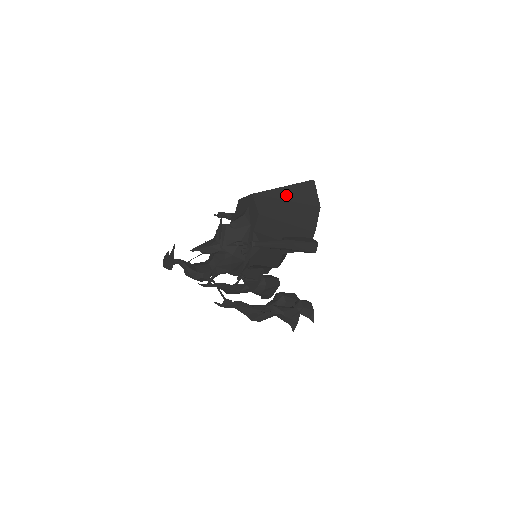
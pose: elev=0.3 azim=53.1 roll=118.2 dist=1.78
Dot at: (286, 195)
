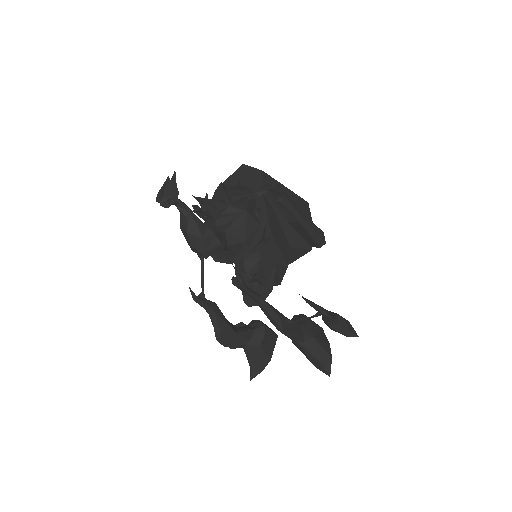
Dot at: occluded
